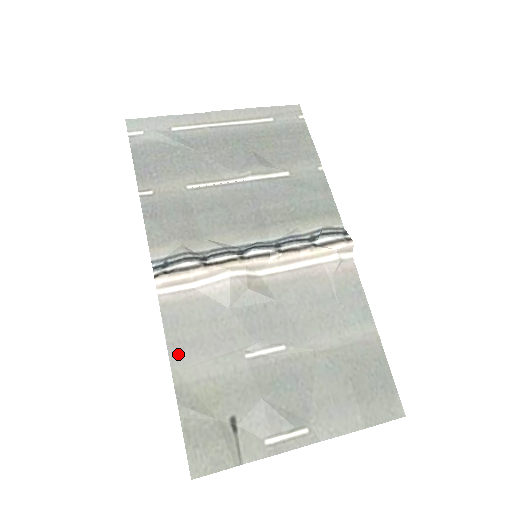
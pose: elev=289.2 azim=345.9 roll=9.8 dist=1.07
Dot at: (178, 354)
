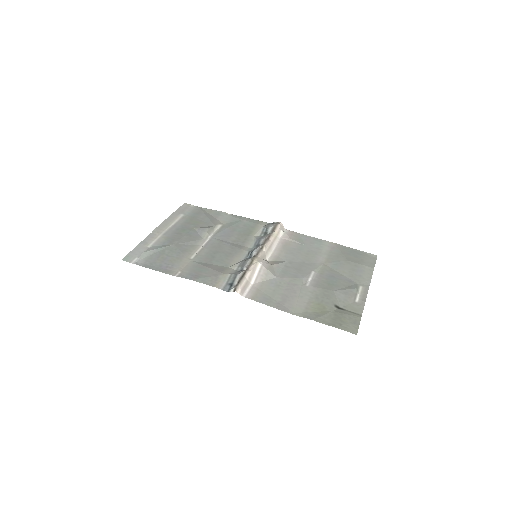
Dot at: (285, 308)
